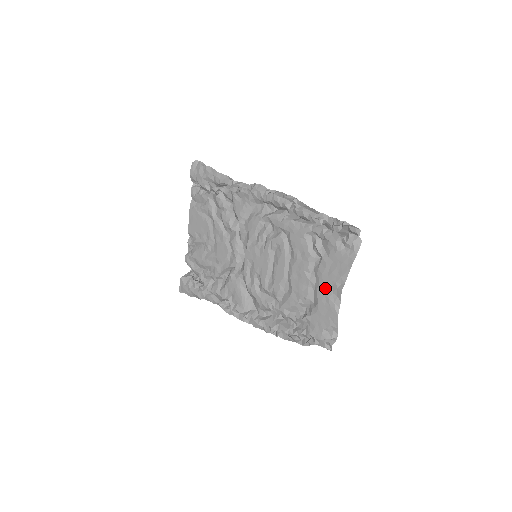
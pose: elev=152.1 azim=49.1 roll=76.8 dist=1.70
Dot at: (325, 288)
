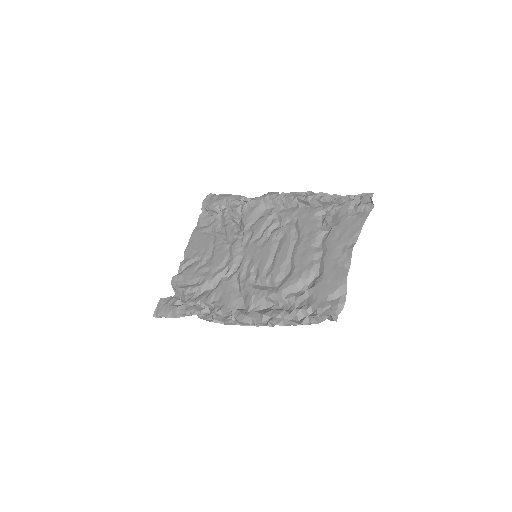
Dot at: (333, 253)
